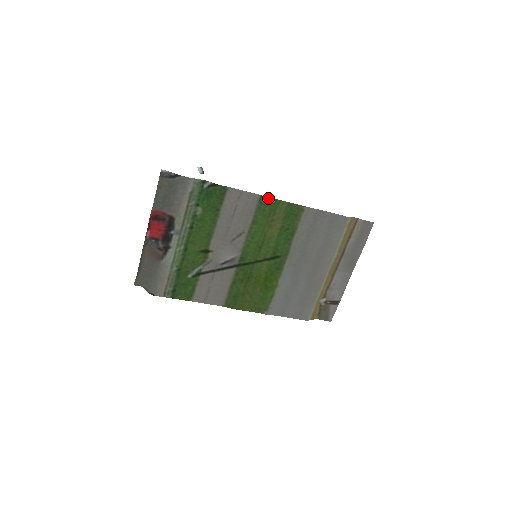
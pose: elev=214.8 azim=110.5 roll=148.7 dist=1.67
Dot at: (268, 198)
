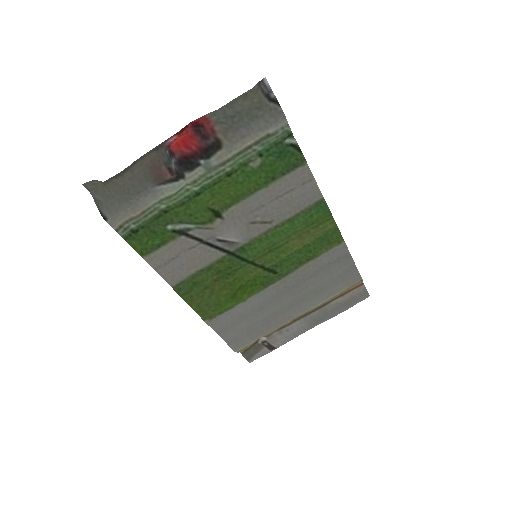
Dot at: (327, 207)
